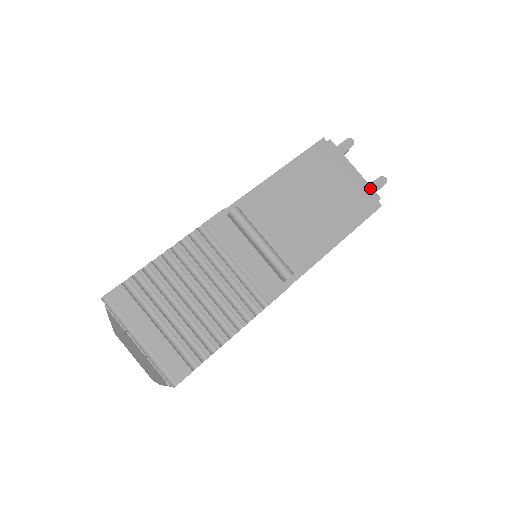
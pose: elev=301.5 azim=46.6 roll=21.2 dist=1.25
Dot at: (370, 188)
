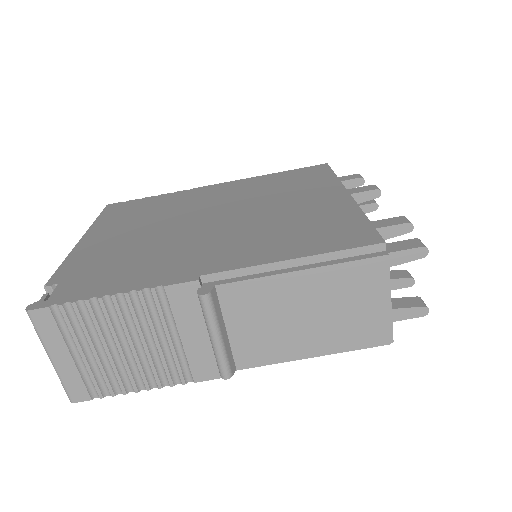
Dot at: (390, 327)
